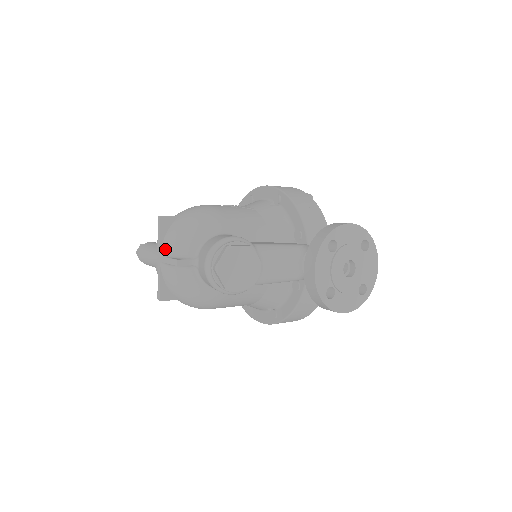
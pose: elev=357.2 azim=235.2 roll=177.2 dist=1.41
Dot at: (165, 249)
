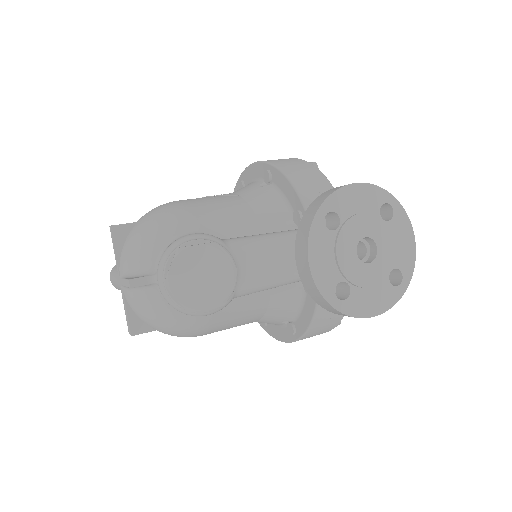
Dot at: (122, 268)
